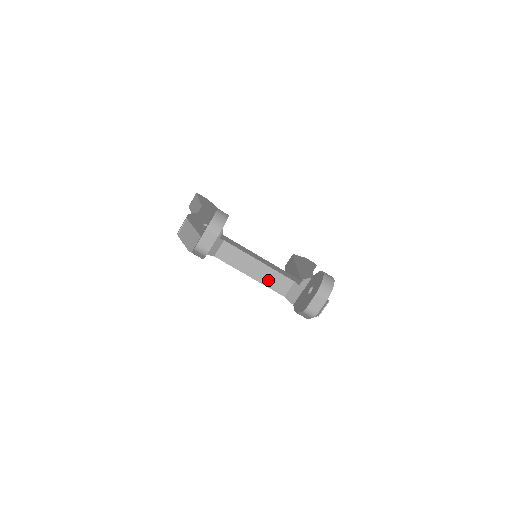
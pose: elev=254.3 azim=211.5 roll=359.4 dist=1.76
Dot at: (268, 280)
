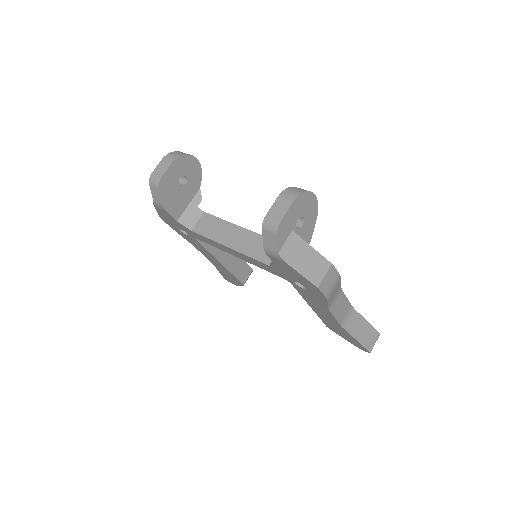
Dot at: (249, 247)
